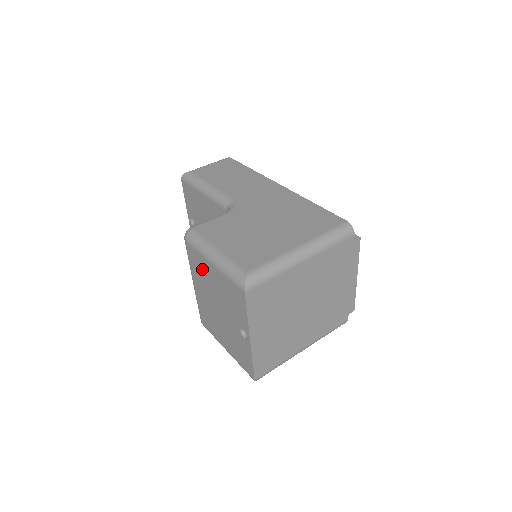
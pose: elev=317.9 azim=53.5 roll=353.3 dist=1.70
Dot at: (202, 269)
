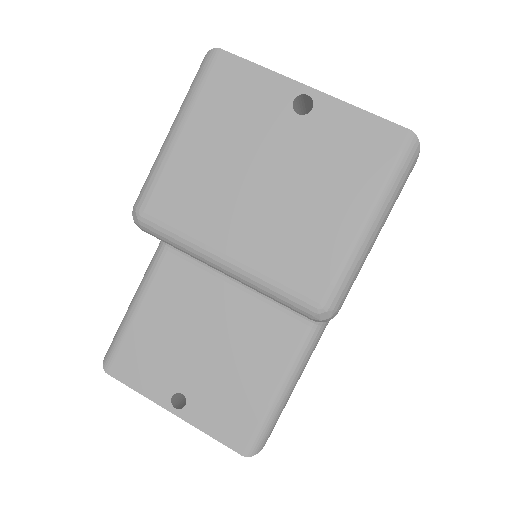
Dot at: (190, 183)
